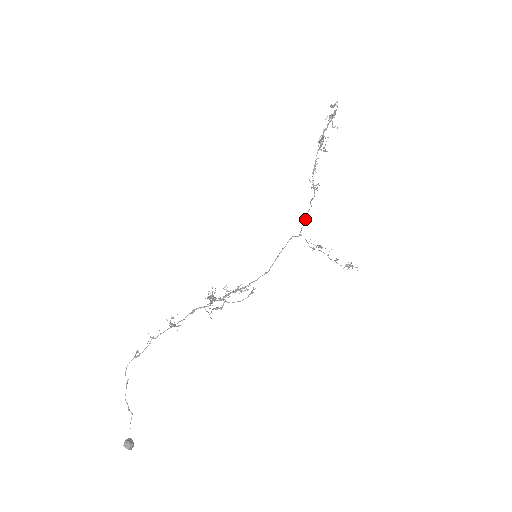
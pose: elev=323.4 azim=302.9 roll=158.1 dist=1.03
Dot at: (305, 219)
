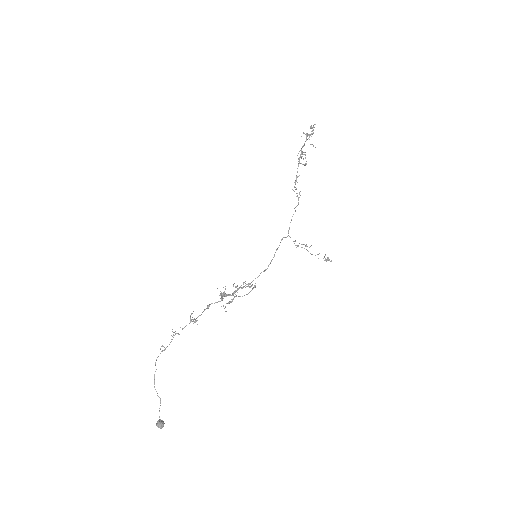
Dot at: (290, 222)
